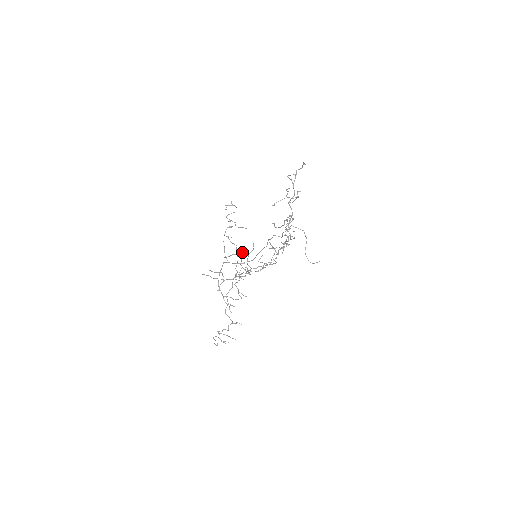
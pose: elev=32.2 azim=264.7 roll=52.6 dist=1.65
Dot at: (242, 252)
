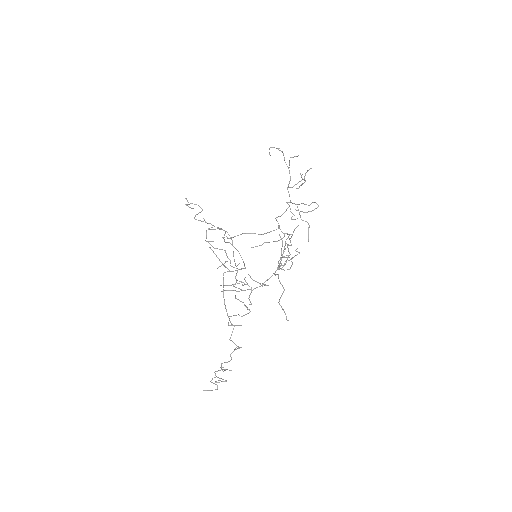
Dot at: (285, 245)
